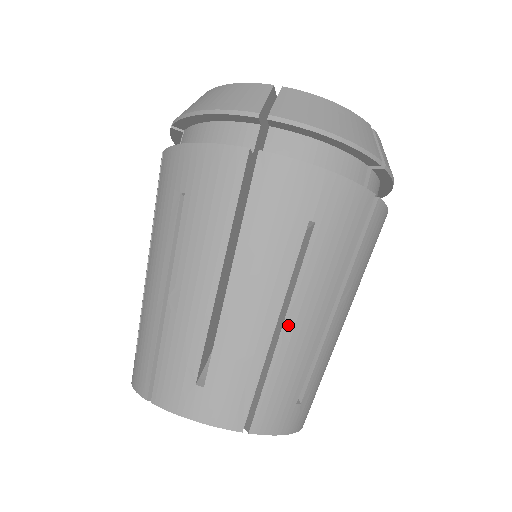
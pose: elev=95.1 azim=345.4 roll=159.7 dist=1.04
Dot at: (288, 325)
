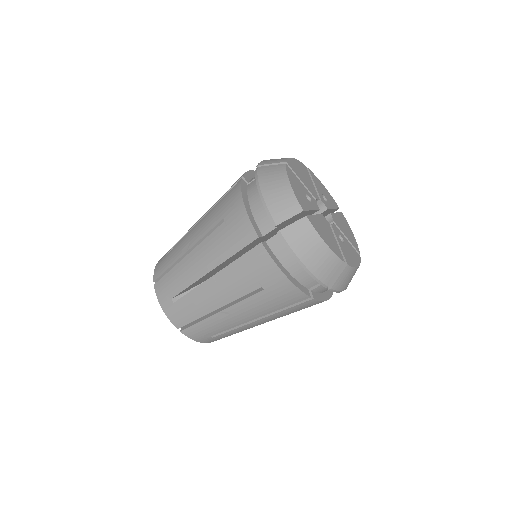
Dot at: occluded
